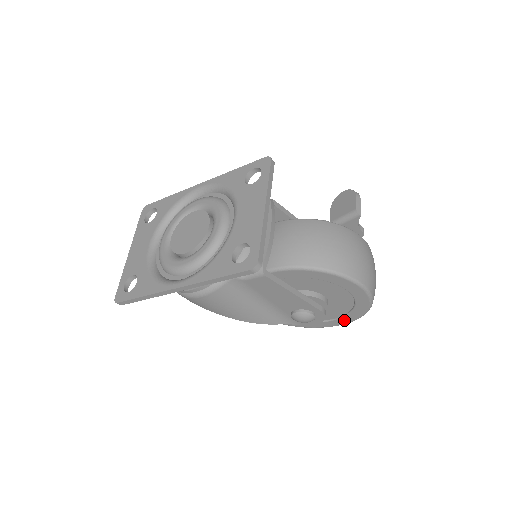
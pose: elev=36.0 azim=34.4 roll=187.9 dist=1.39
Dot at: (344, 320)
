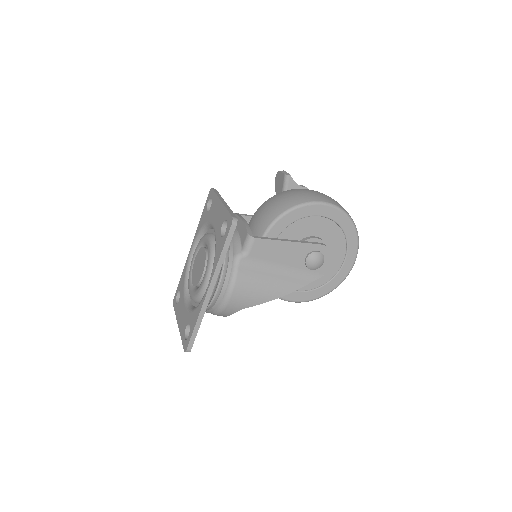
Dot at: (352, 251)
